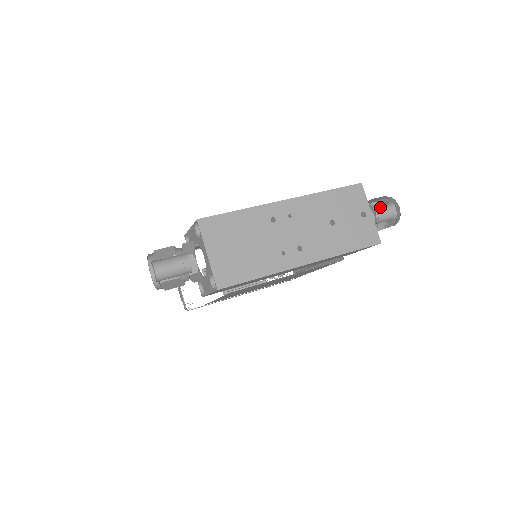
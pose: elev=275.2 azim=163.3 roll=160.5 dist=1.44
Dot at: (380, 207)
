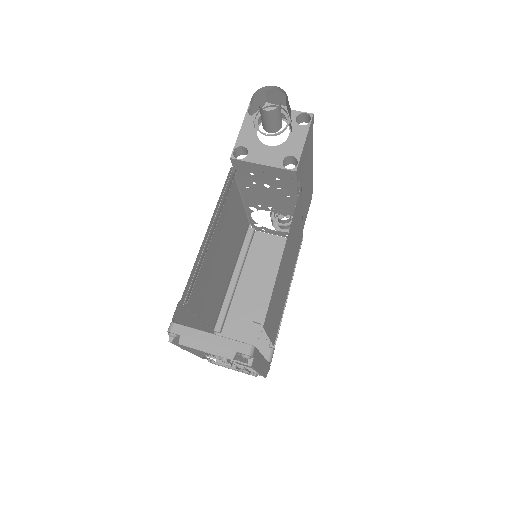
Dot at: occluded
